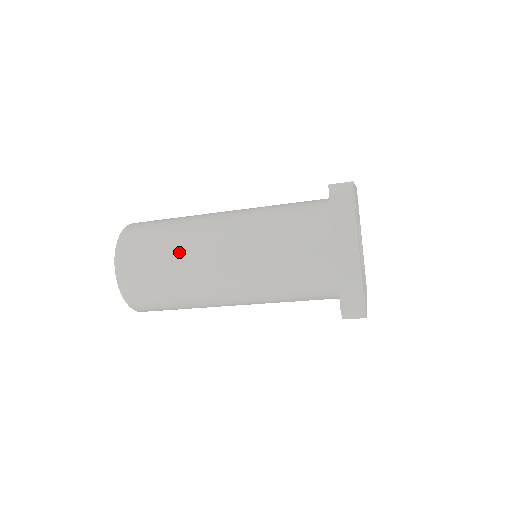
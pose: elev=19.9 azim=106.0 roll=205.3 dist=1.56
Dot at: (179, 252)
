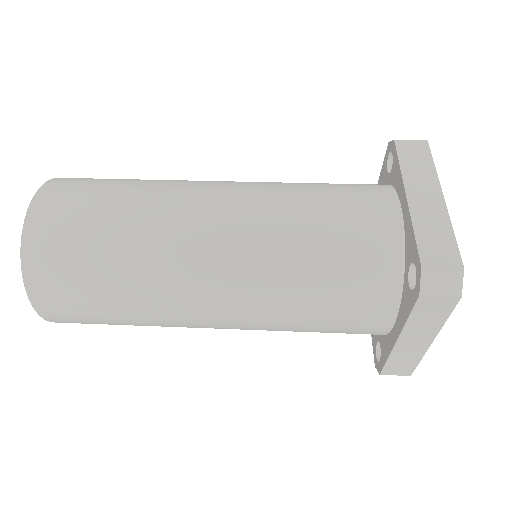
Dot at: (144, 301)
